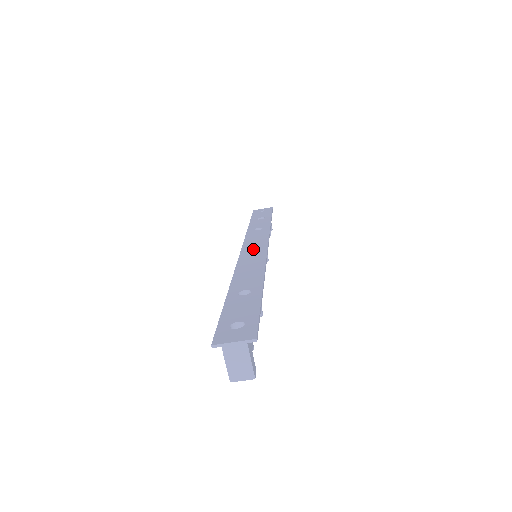
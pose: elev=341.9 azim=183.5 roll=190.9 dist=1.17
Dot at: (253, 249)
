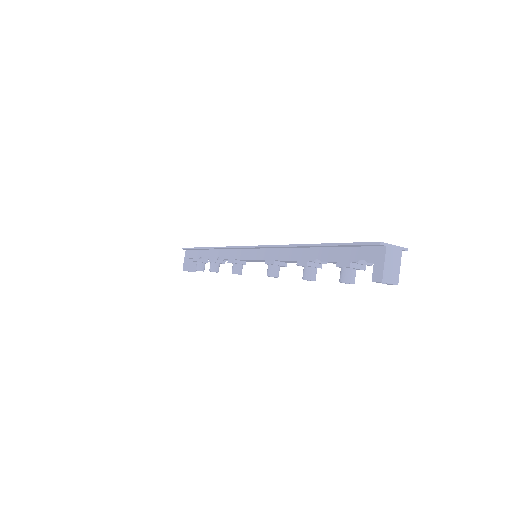
Dot at: occluded
